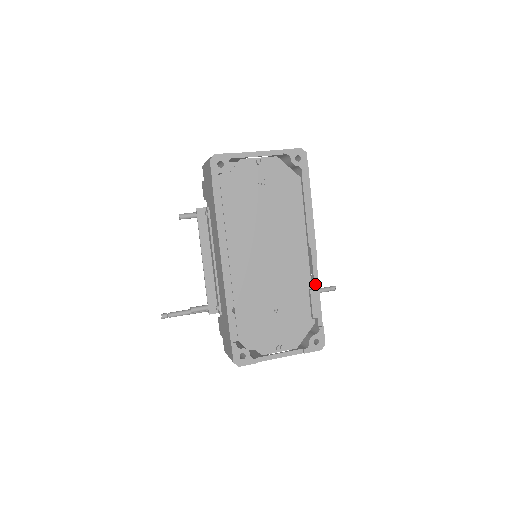
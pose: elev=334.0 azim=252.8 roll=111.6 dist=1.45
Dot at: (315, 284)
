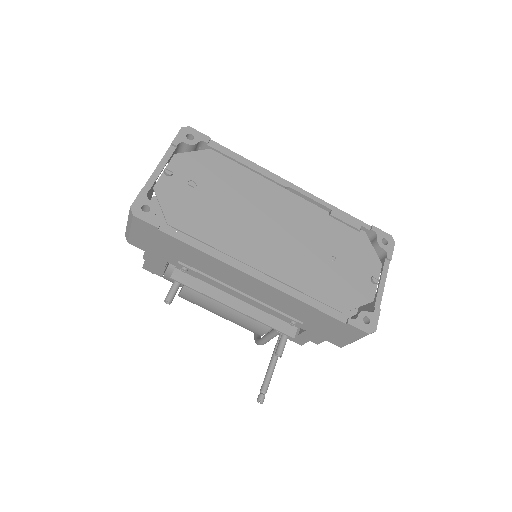
Dot at: (326, 206)
